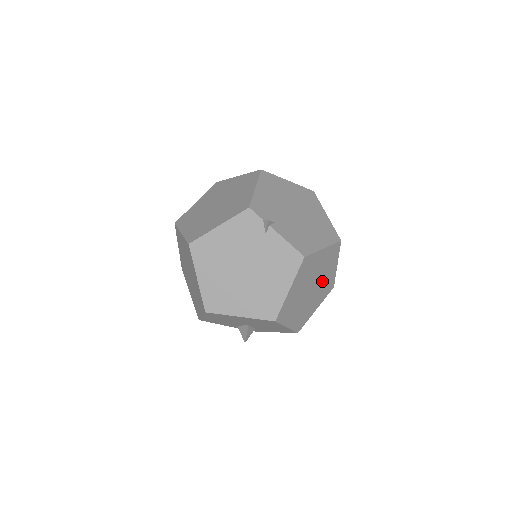
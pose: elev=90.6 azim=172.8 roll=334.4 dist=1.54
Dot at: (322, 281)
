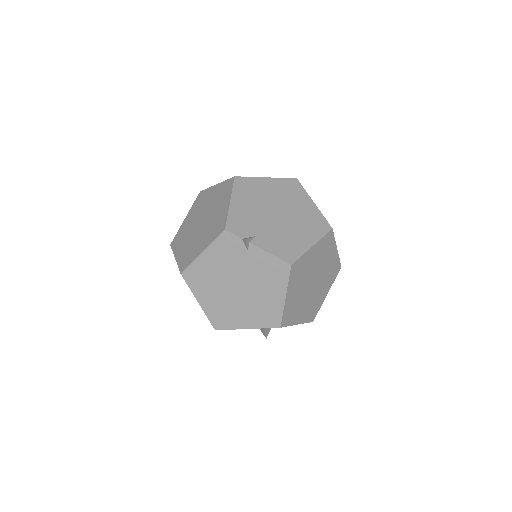
Dot at: (324, 270)
